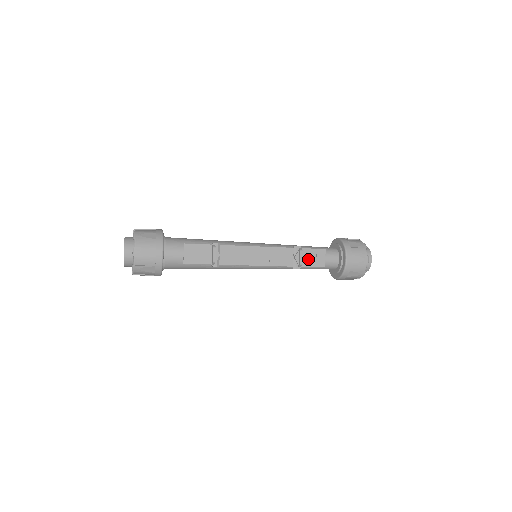
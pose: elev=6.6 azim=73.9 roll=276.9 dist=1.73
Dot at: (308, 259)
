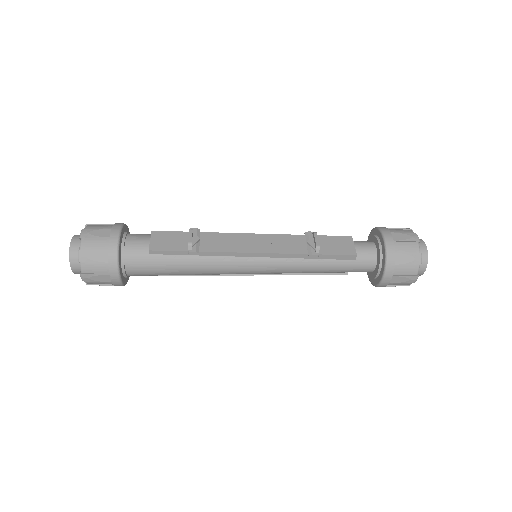
Dot at: (329, 246)
